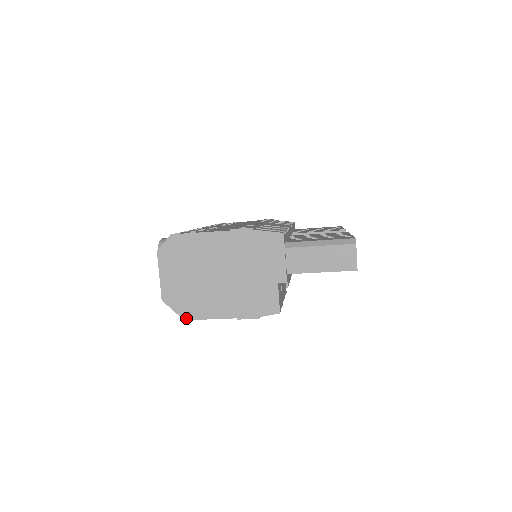
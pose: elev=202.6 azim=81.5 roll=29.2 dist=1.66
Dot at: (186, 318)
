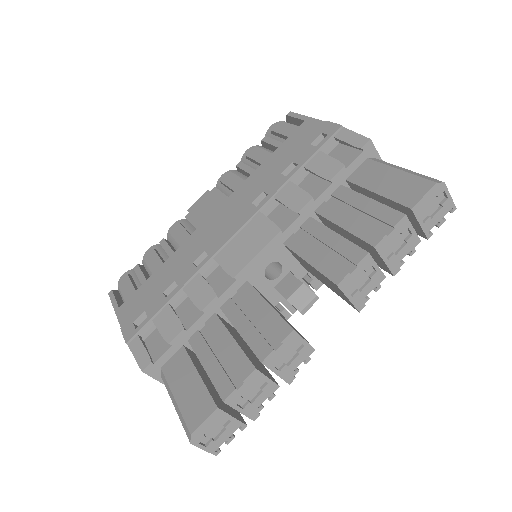
Dot at: occluded
